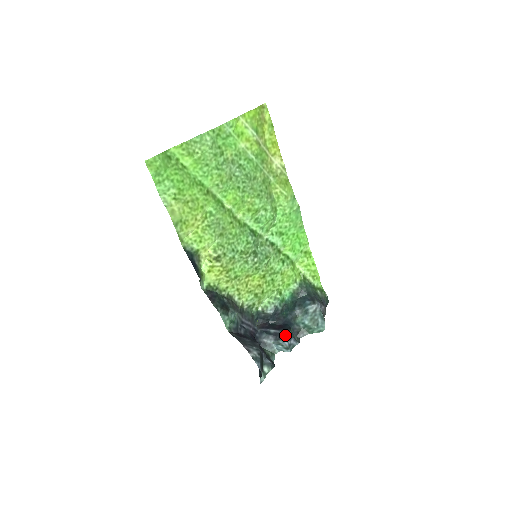
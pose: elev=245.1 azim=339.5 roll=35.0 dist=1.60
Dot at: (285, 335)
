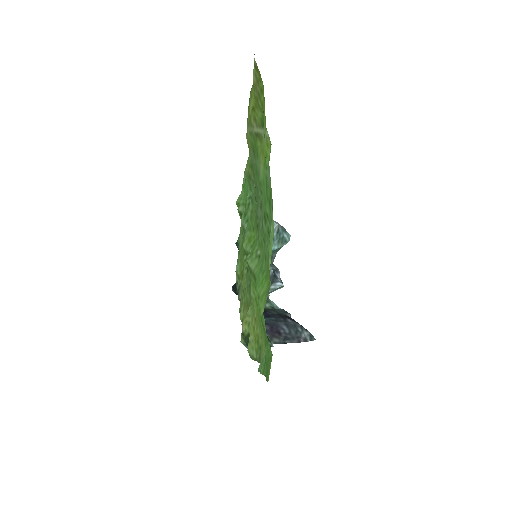
Dot at: (272, 278)
